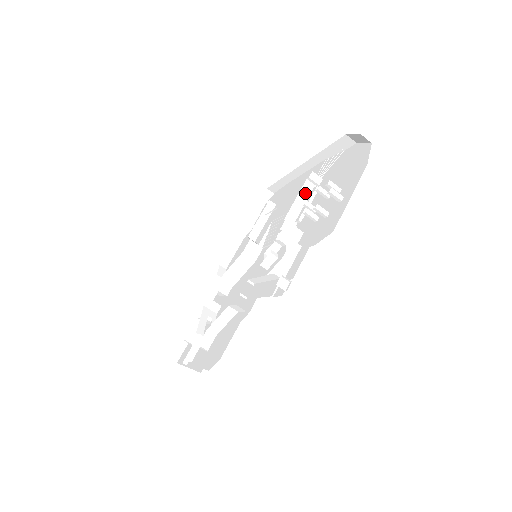
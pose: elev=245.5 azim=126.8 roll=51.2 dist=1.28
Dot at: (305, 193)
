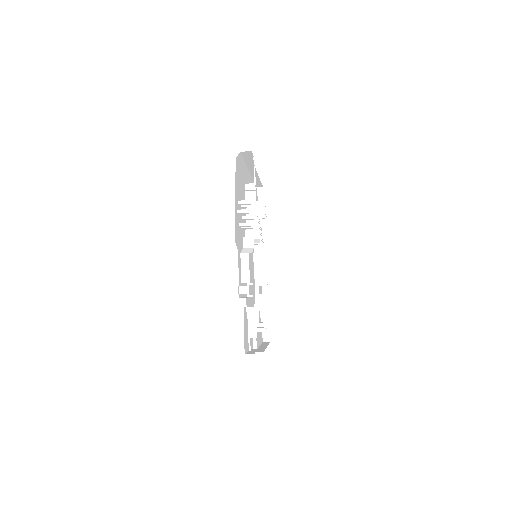
Dot at: (250, 202)
